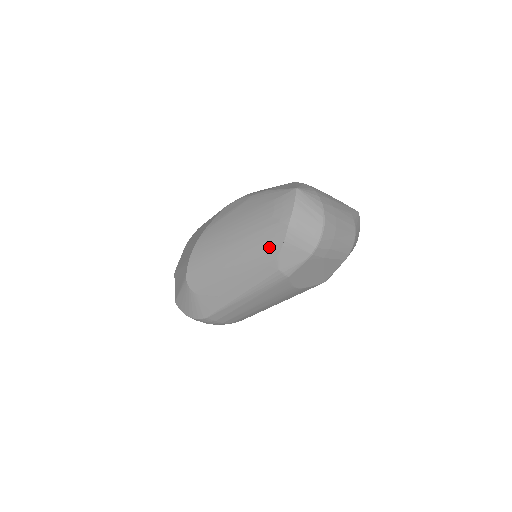
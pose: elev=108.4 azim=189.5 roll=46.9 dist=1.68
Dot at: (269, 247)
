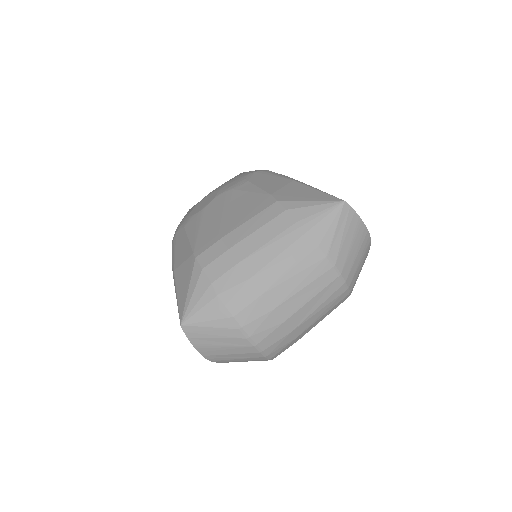
Dot at: occluded
